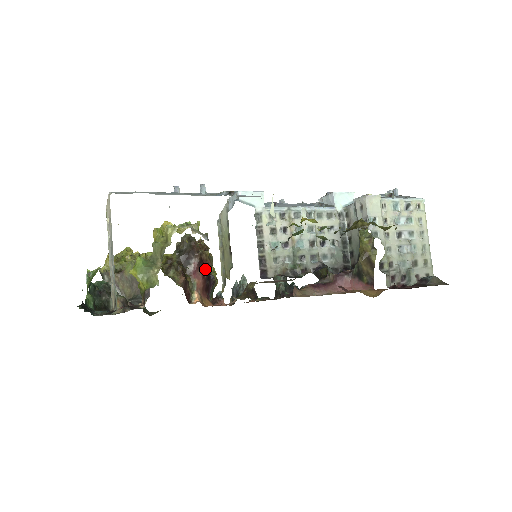
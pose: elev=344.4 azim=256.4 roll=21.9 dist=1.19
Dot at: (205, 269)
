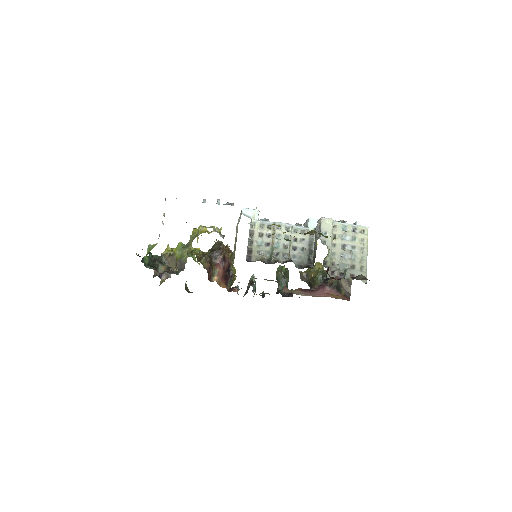
Dot at: (226, 264)
